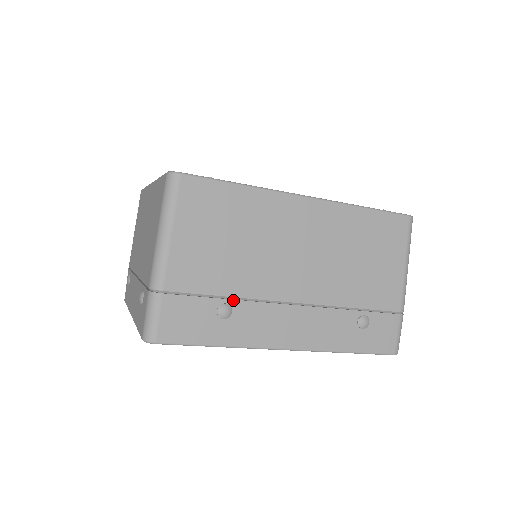
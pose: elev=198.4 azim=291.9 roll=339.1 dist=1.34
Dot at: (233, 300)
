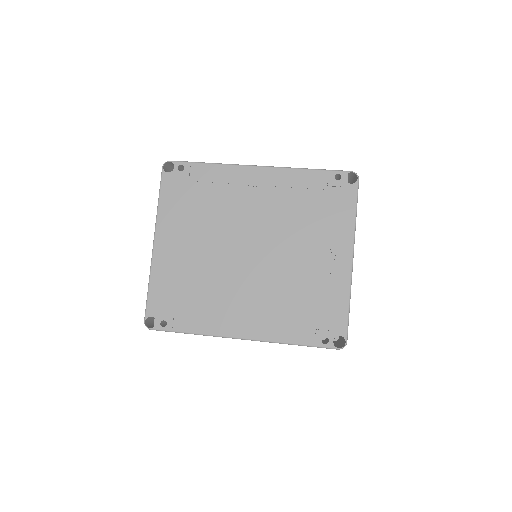
Dot at: occluded
